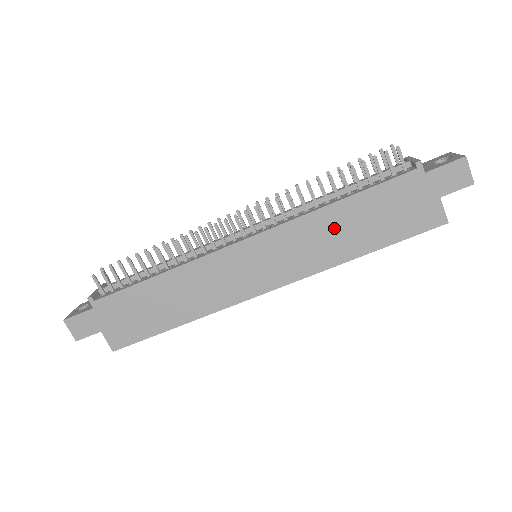
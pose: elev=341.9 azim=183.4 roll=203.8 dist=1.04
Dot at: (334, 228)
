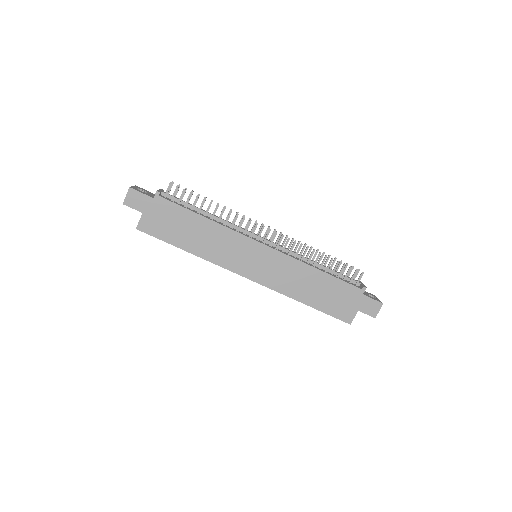
Dot at: (306, 280)
